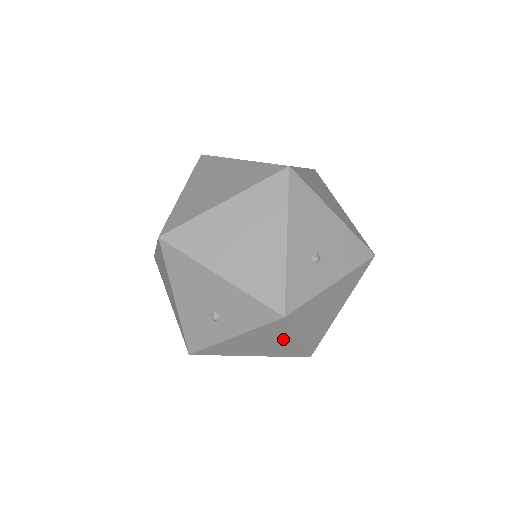
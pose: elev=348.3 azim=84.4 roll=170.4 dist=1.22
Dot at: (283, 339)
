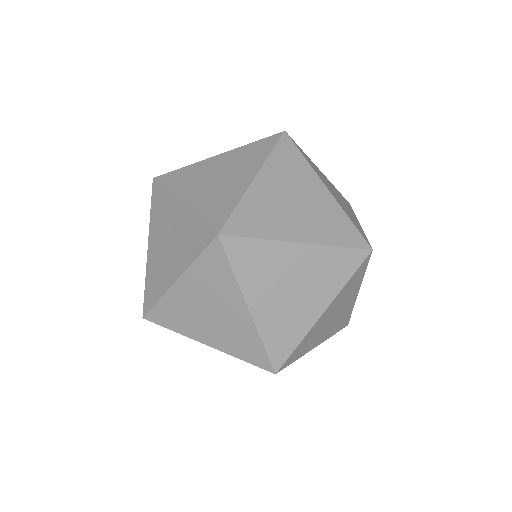
Dot at: occluded
